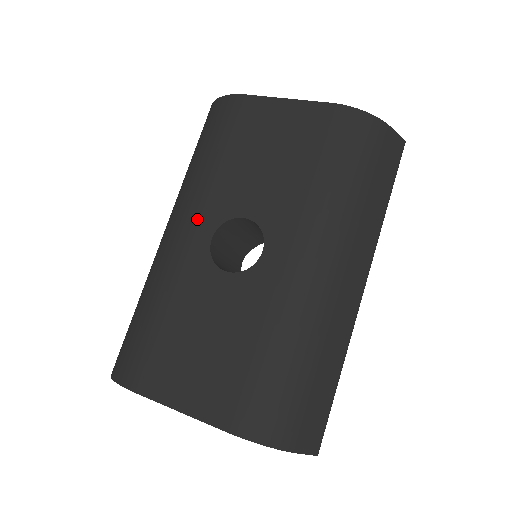
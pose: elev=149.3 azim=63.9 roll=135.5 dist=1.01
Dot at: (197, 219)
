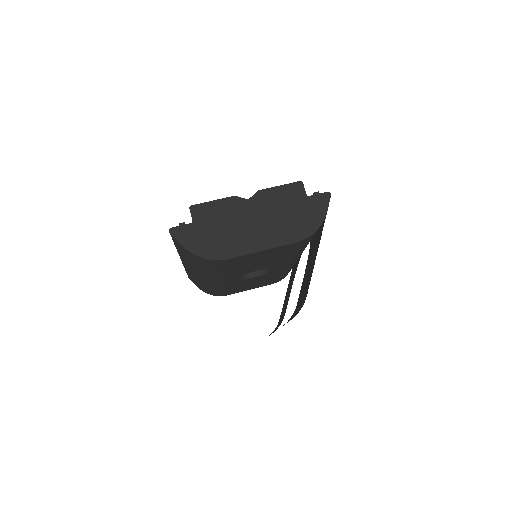
Dot at: occluded
